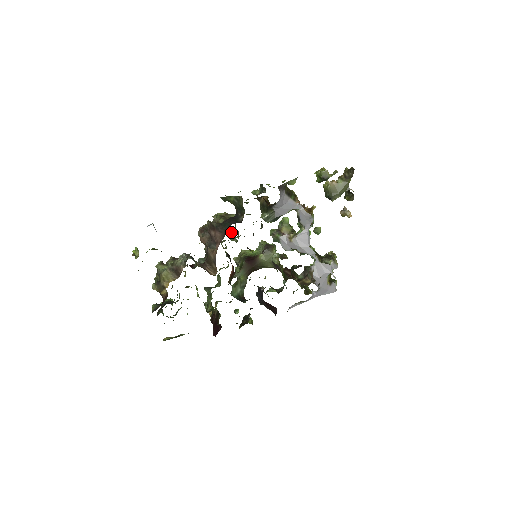
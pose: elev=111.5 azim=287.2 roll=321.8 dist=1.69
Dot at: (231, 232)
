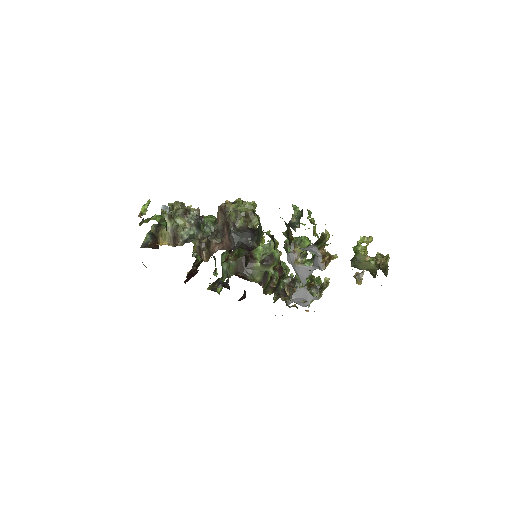
Dot at: occluded
